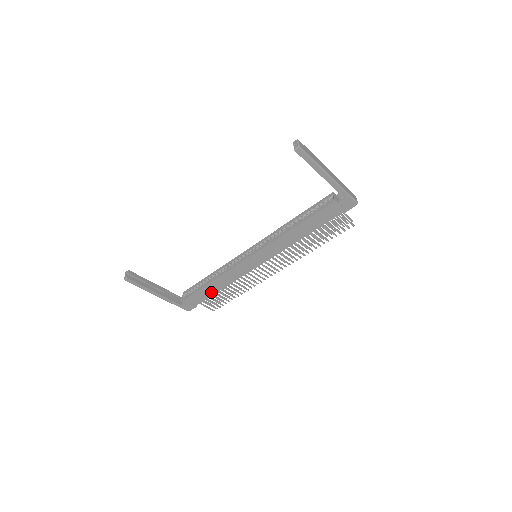
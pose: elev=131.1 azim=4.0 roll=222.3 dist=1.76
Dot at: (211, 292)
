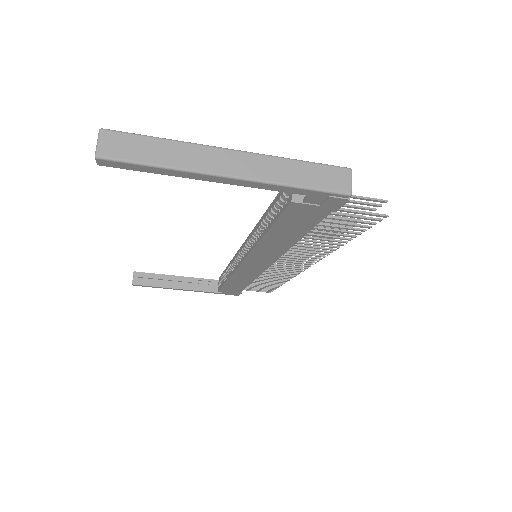
Dot at: (240, 286)
